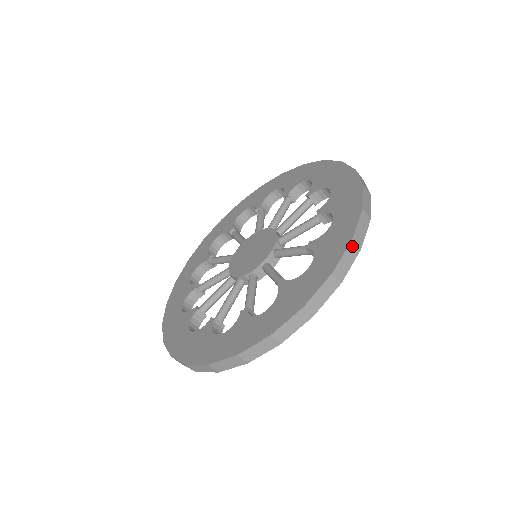
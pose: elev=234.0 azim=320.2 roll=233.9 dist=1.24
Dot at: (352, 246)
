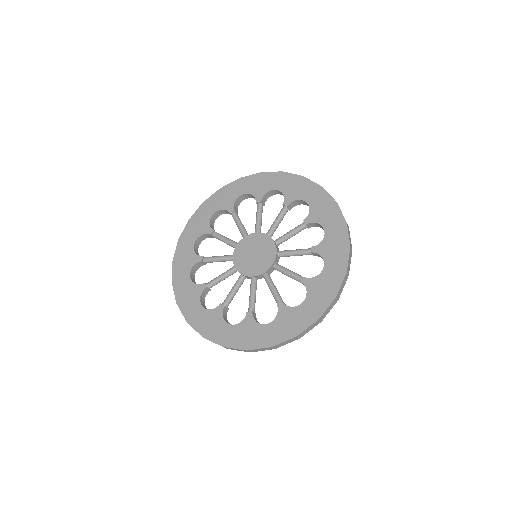
Dot at: (294, 338)
